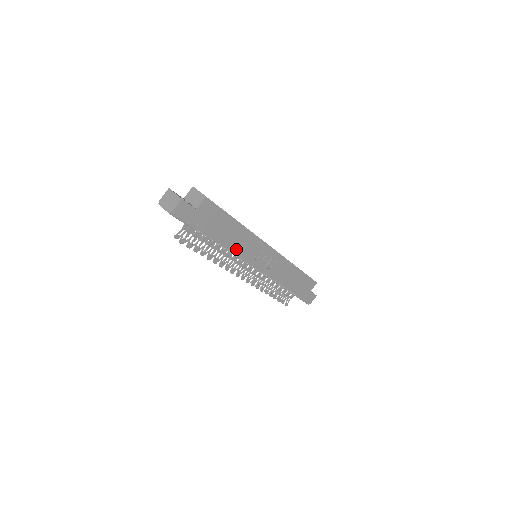
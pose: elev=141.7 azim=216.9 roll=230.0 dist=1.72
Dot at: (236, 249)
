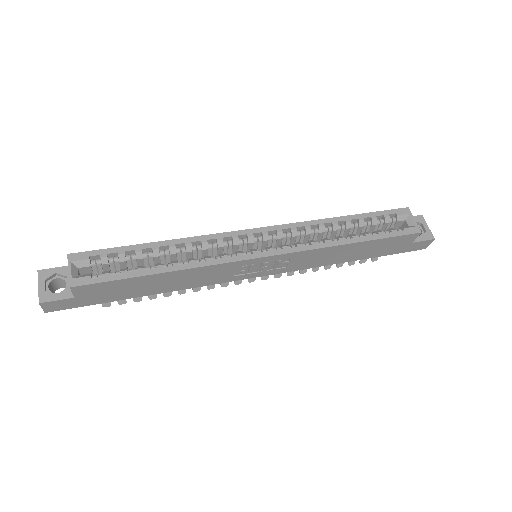
Dot at: (194, 284)
